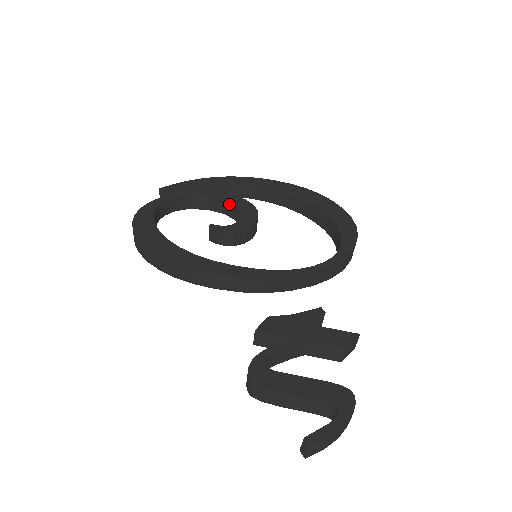
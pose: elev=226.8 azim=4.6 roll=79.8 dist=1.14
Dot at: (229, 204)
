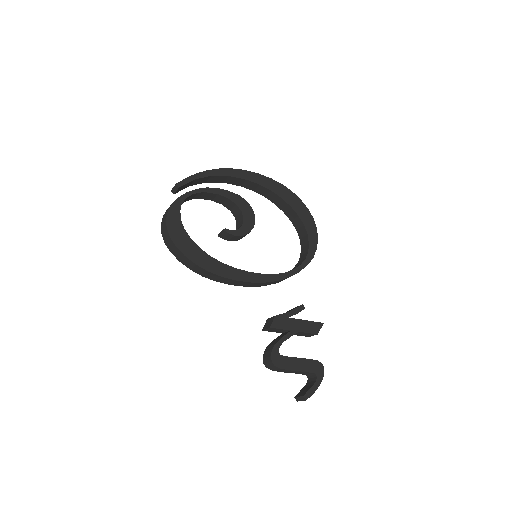
Dot at: (232, 202)
